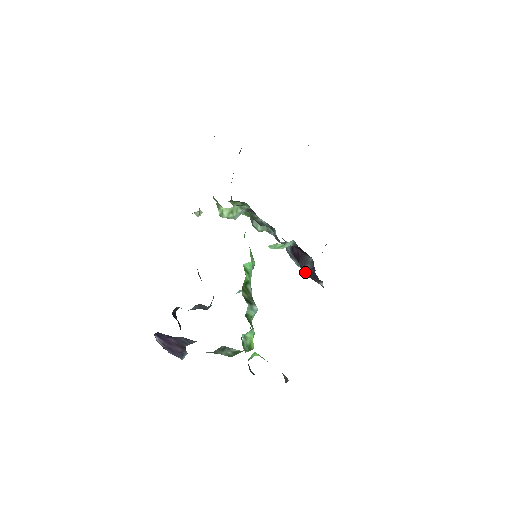
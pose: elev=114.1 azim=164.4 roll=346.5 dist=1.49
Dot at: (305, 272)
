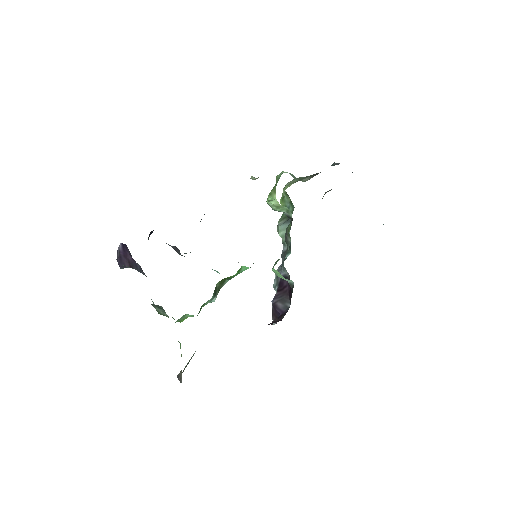
Dot at: (274, 305)
